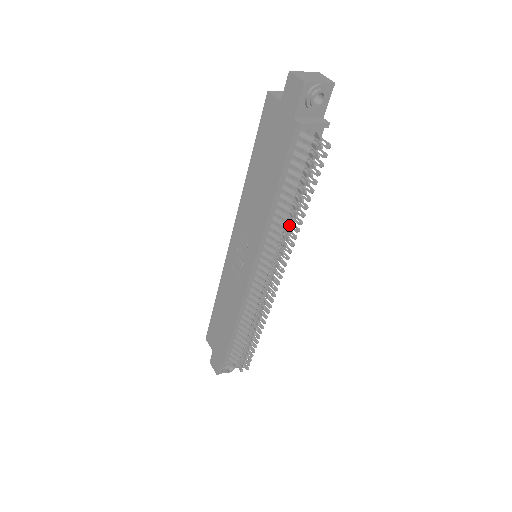
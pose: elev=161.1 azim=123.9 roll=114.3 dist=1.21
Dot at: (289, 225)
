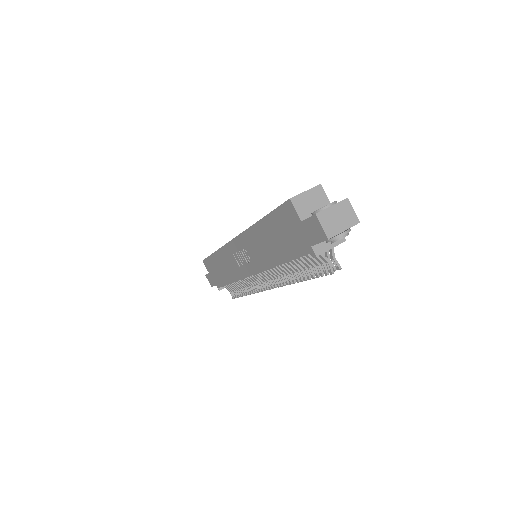
Dot at: occluded
